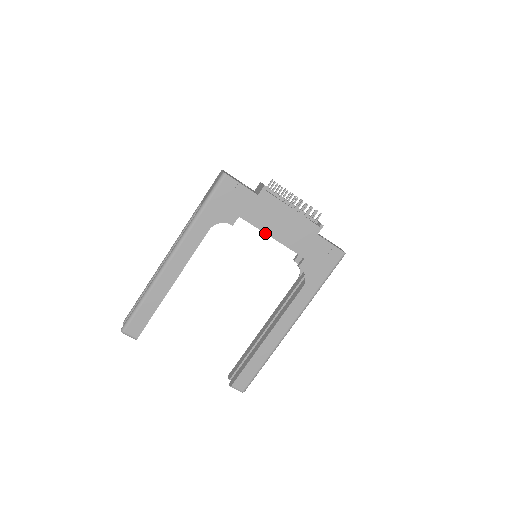
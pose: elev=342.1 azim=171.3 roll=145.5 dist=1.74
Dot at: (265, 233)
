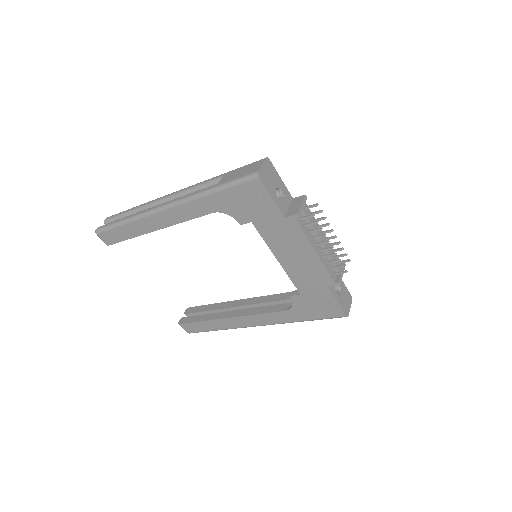
Dot at: (272, 251)
